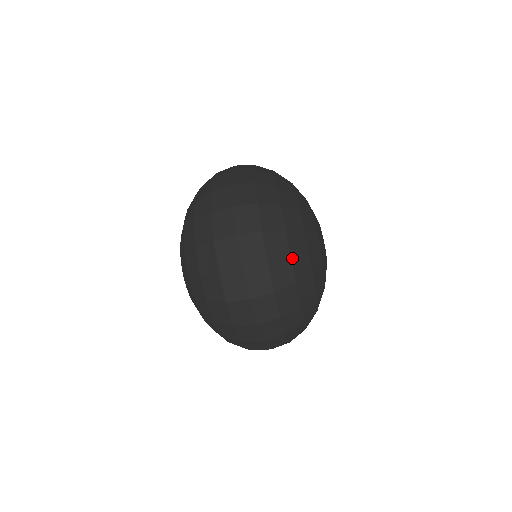
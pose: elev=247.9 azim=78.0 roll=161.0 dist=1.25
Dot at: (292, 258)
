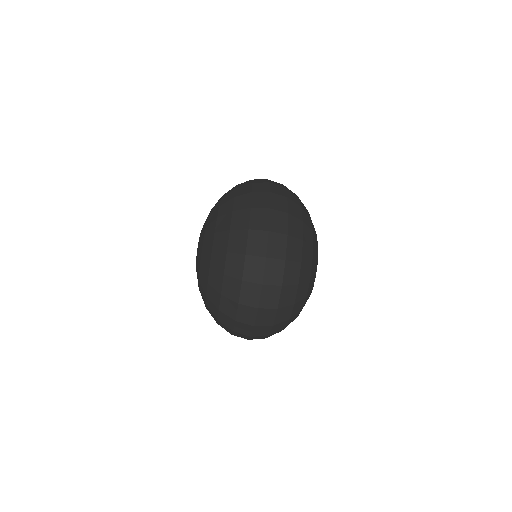
Dot at: (299, 285)
